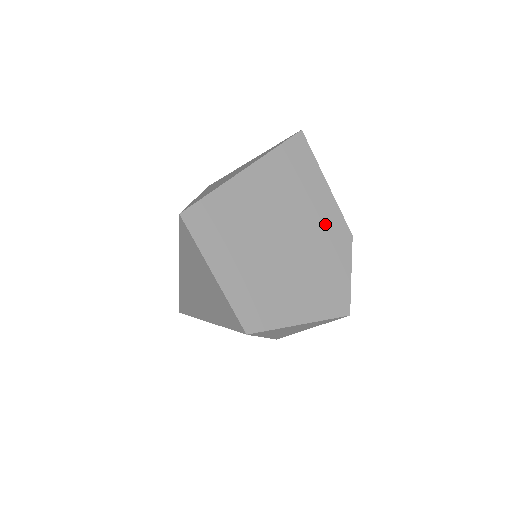
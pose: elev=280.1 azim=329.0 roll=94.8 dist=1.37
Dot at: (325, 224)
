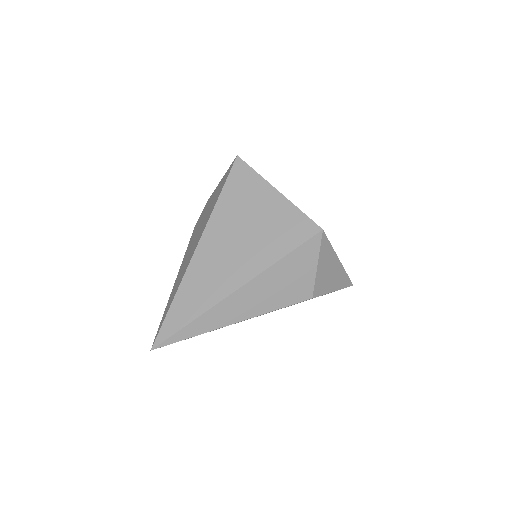
Dot at: occluded
